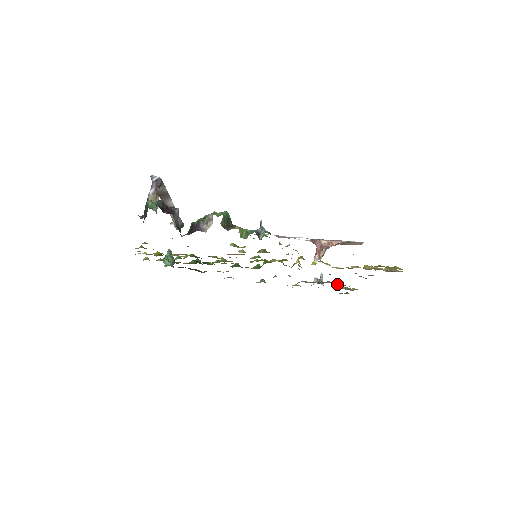
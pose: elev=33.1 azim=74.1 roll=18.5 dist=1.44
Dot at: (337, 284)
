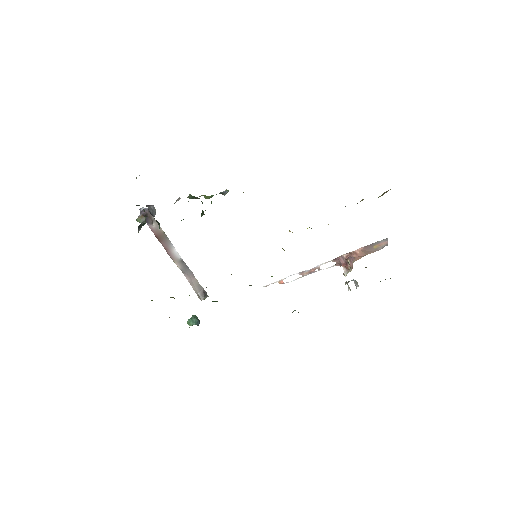
Dot at: occluded
